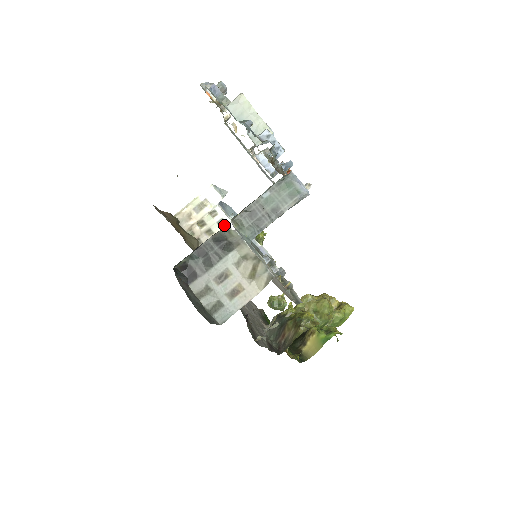
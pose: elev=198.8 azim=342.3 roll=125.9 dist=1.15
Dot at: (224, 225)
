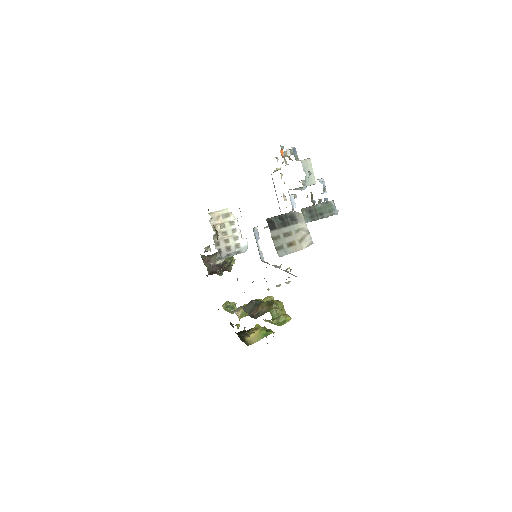
Dot at: (235, 233)
